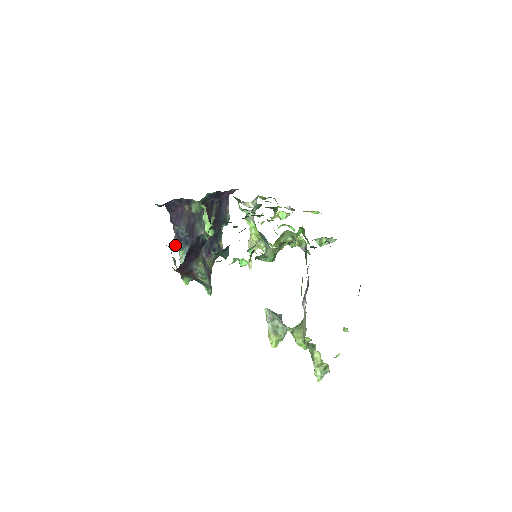
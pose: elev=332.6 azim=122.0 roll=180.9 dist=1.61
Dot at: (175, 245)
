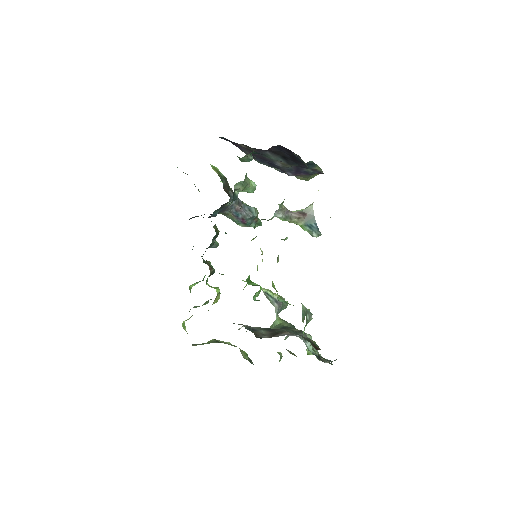
Dot at: occluded
